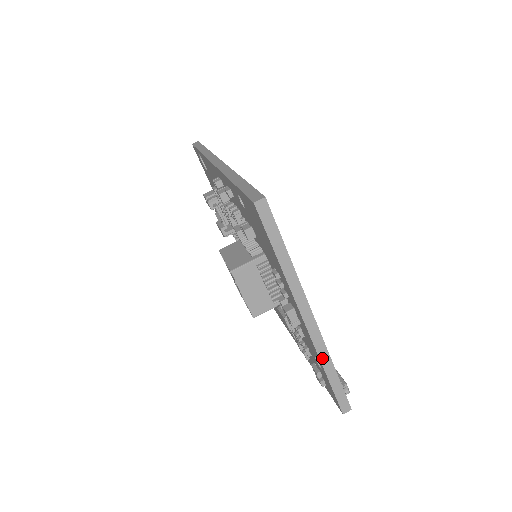
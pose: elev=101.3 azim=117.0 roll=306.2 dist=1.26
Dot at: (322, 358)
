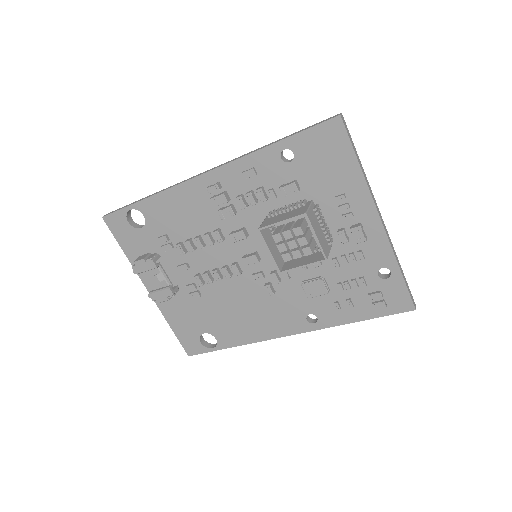
Dot at: (394, 254)
